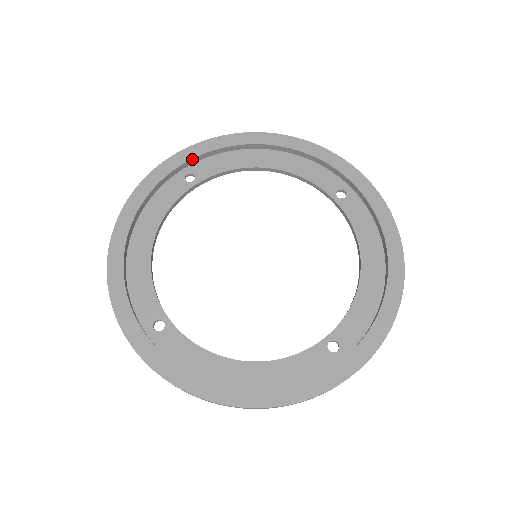
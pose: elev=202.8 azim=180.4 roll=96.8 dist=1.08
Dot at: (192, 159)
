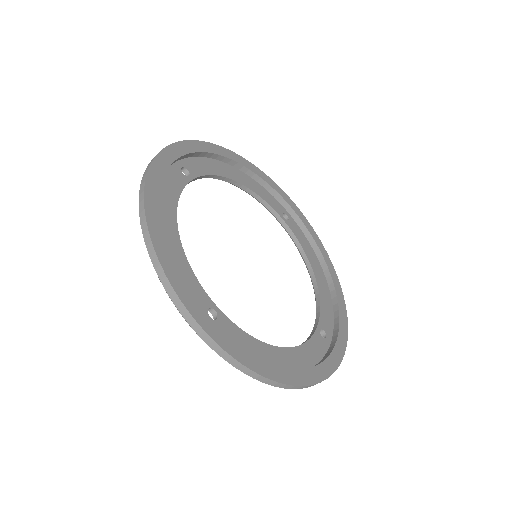
Dot at: (187, 154)
